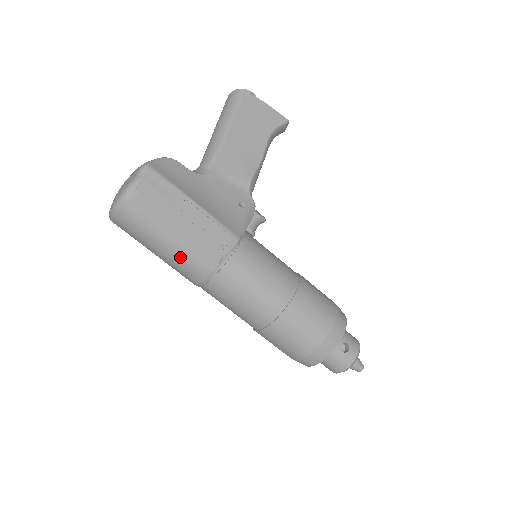
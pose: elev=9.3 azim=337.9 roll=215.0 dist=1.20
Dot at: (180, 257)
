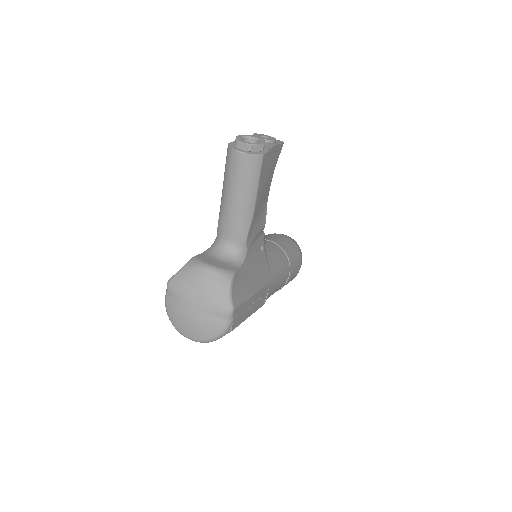
Dot at: occluded
